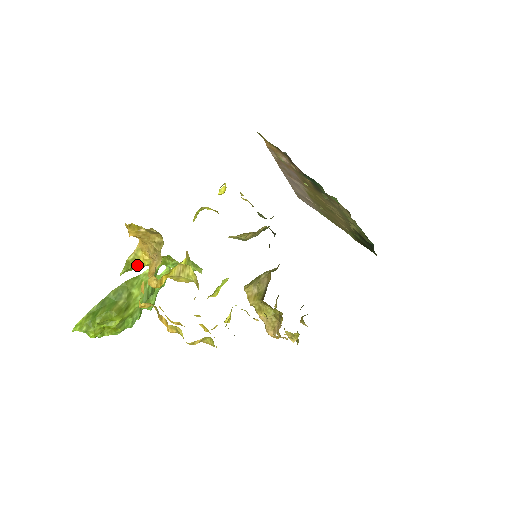
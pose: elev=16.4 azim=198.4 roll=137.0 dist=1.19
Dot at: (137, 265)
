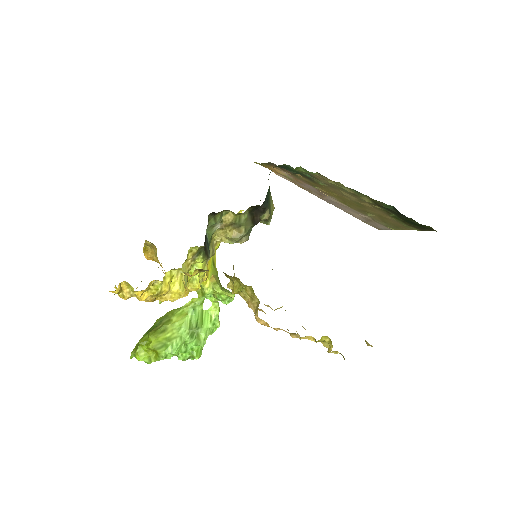
Dot at: occluded
